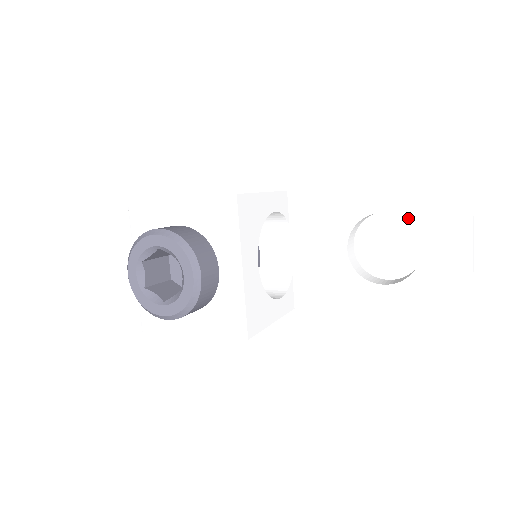
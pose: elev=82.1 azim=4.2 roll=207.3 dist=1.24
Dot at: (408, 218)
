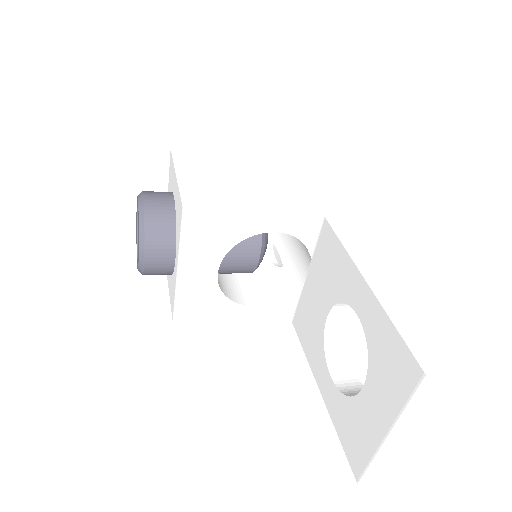
Dot at: (369, 347)
